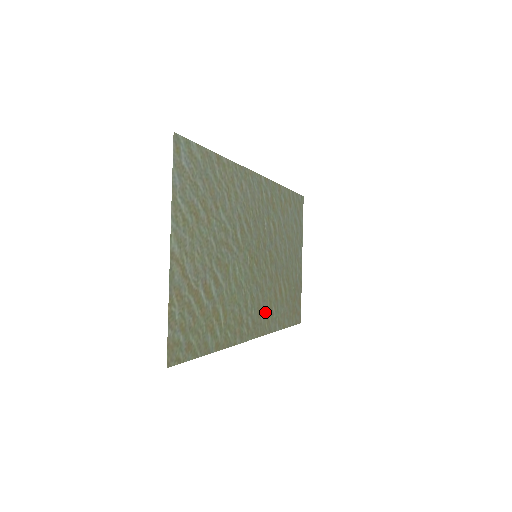
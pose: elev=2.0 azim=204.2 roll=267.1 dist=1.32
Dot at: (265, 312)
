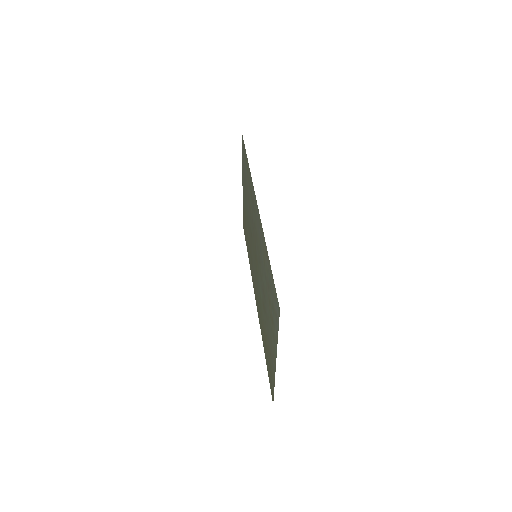
Dot at: (253, 273)
